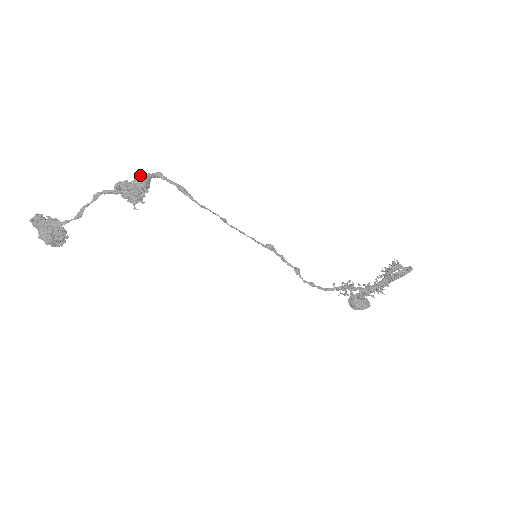
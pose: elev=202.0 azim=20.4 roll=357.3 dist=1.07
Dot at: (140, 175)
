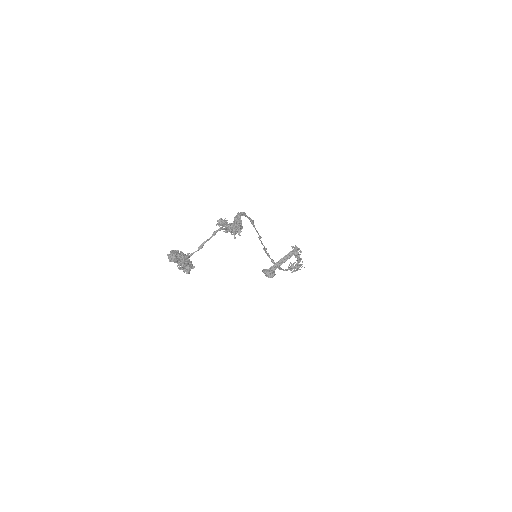
Dot at: (238, 216)
